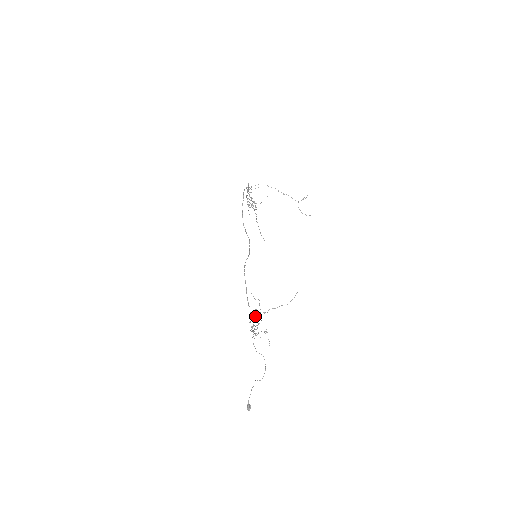
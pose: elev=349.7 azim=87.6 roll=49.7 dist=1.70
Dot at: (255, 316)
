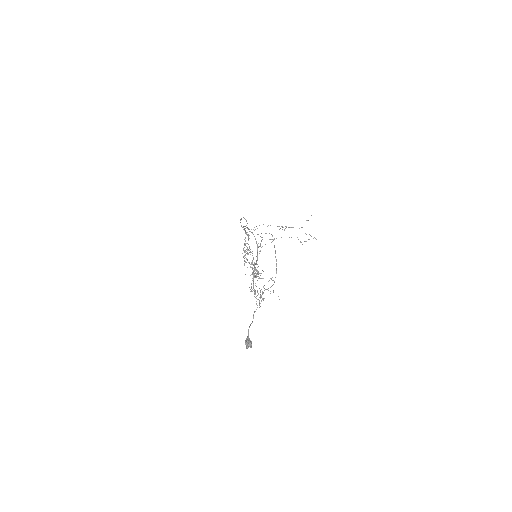
Dot at: (257, 273)
